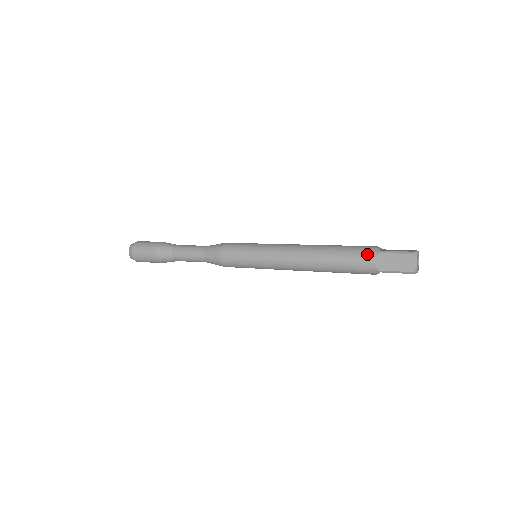
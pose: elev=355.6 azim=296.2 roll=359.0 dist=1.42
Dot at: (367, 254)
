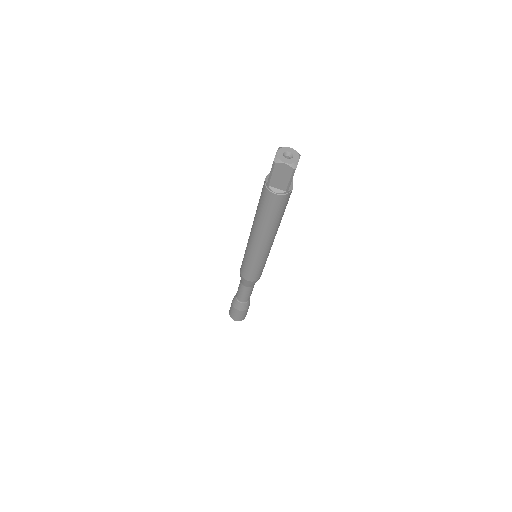
Dot at: occluded
